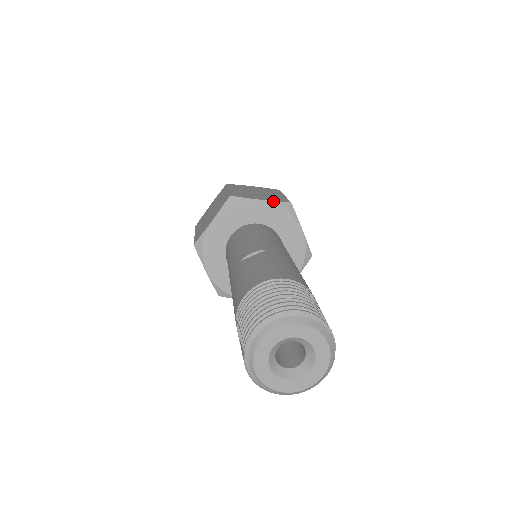
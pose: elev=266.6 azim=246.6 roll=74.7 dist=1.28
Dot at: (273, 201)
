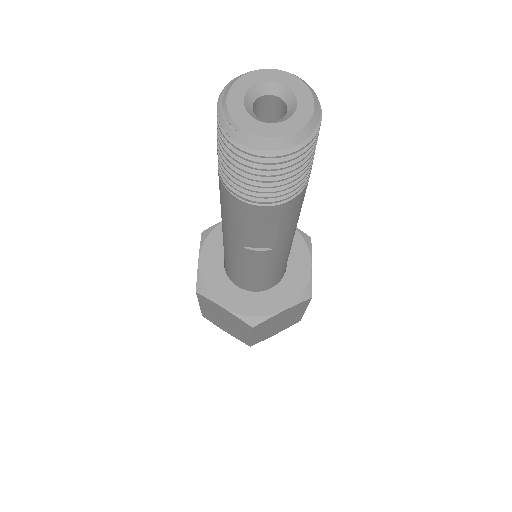
Dot at: occluded
